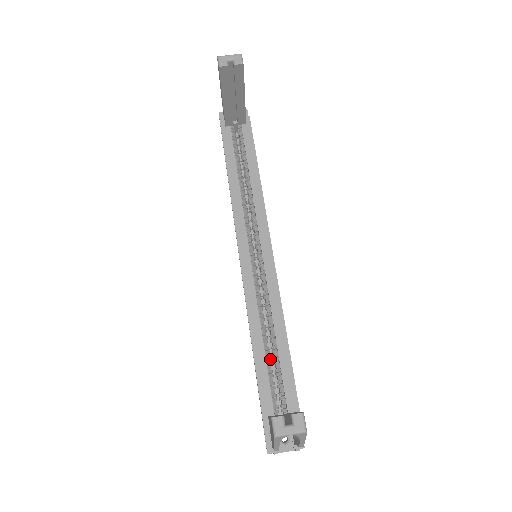
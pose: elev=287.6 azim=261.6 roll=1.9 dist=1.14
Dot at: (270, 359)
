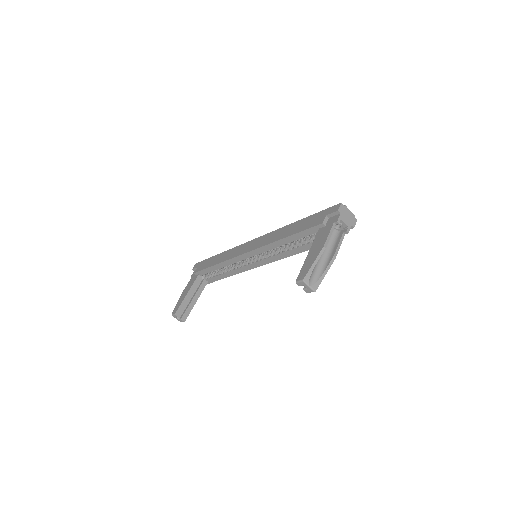
Dot at: (219, 269)
